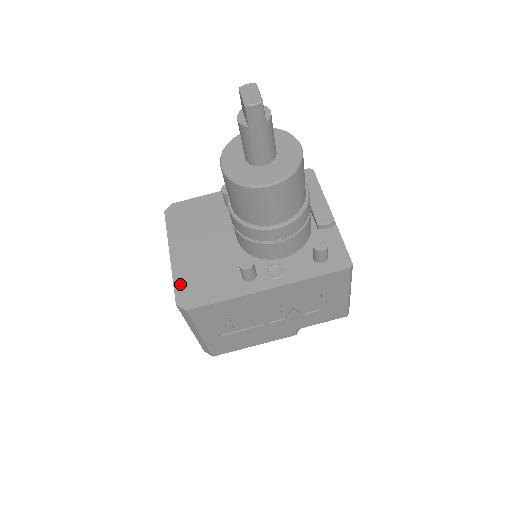
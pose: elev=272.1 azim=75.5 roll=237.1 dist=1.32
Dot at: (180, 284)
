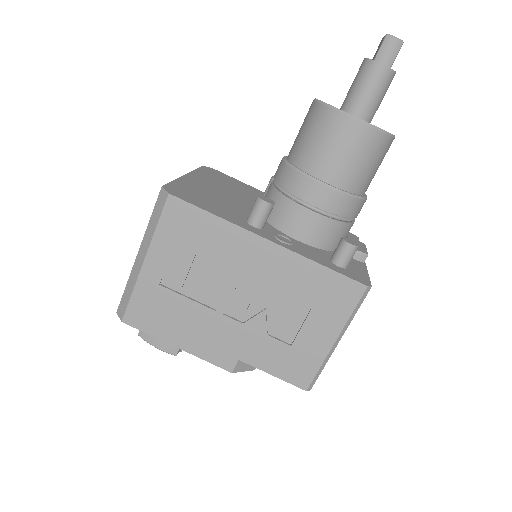
Dot at: (179, 185)
